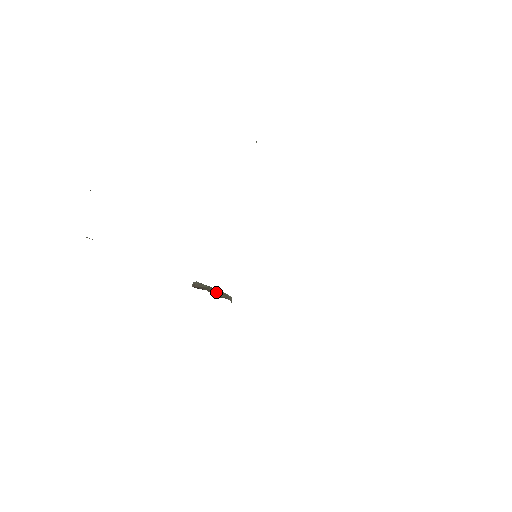
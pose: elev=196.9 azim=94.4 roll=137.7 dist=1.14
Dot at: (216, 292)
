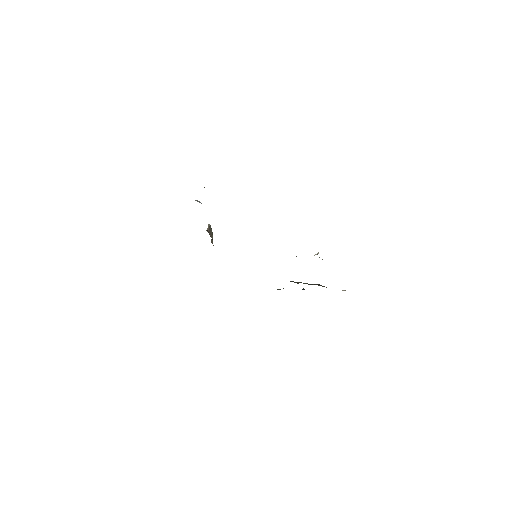
Dot at: (212, 236)
